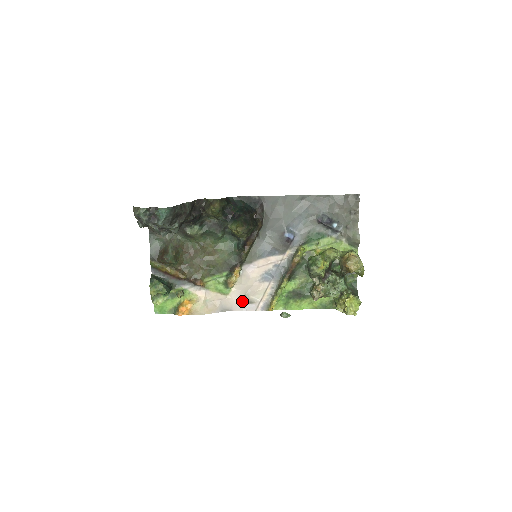
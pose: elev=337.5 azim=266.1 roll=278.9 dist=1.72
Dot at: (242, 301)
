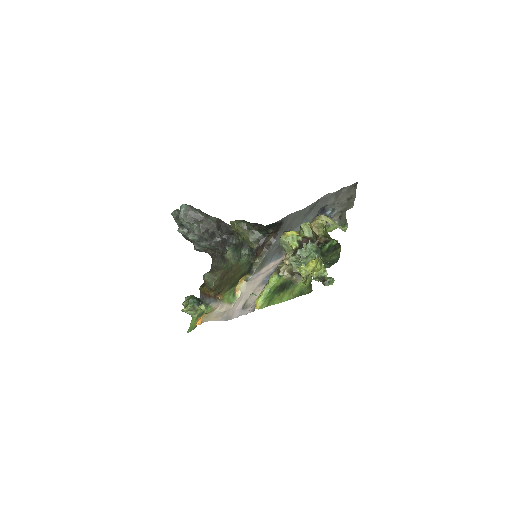
Dot at: (241, 308)
